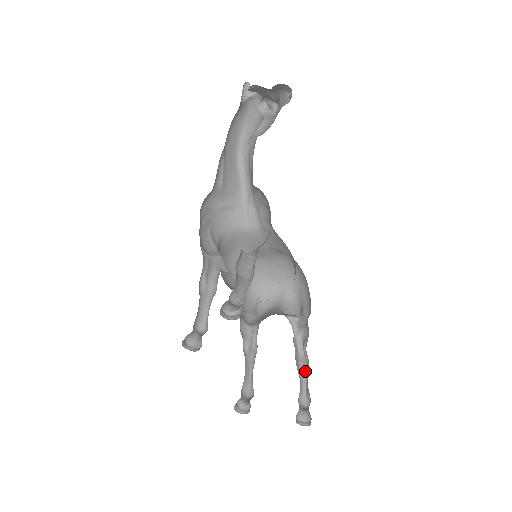
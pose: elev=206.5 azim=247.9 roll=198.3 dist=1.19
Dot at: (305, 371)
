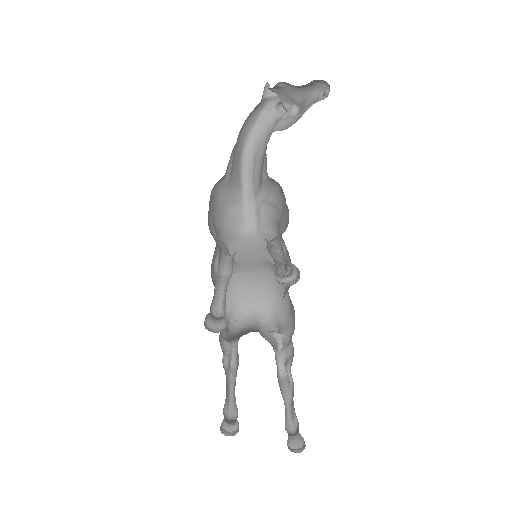
Dot at: (287, 394)
